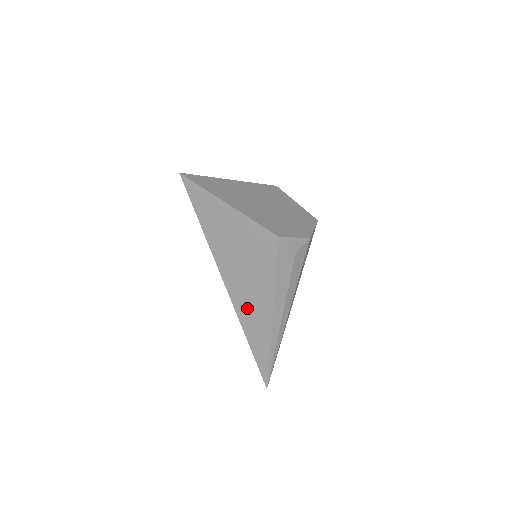
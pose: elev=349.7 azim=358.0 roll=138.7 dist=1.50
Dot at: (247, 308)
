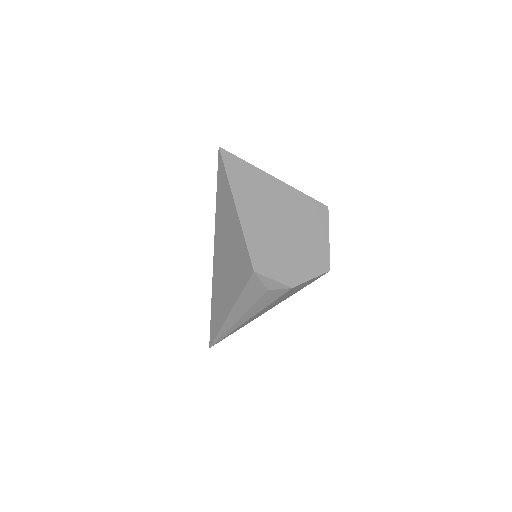
Dot at: (219, 290)
